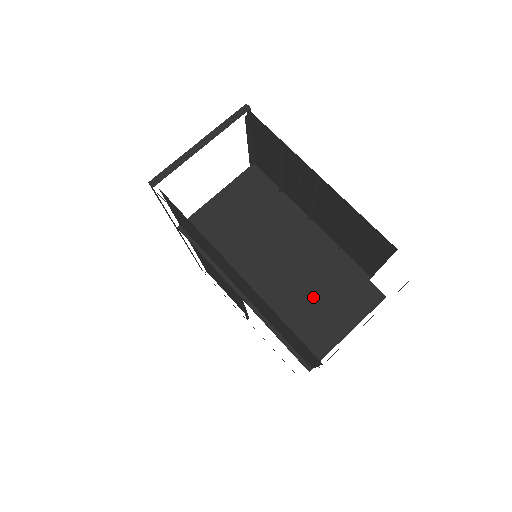
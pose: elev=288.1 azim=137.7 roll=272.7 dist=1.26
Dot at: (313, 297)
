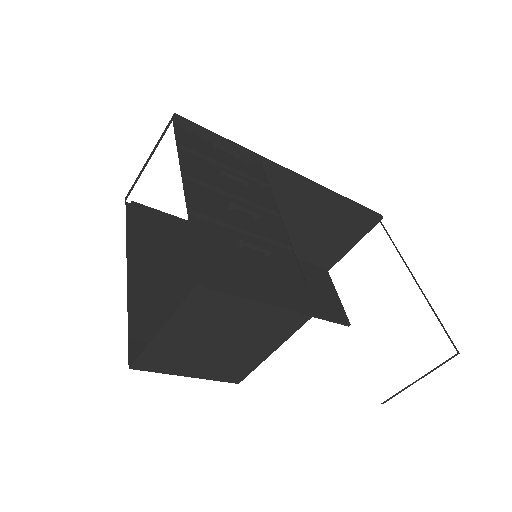
Dot at: occluded
